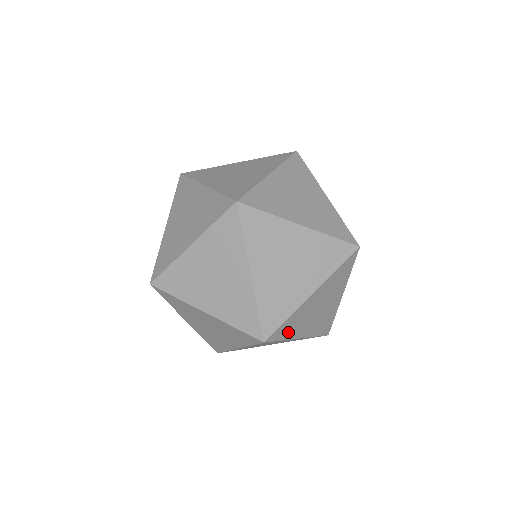
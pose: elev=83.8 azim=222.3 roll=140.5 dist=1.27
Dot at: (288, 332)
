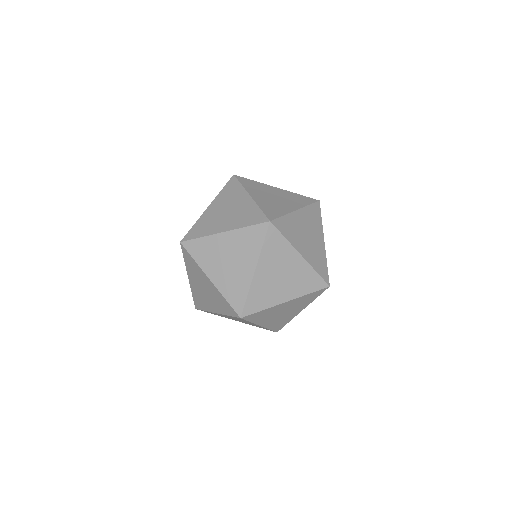
Dot at: (257, 319)
